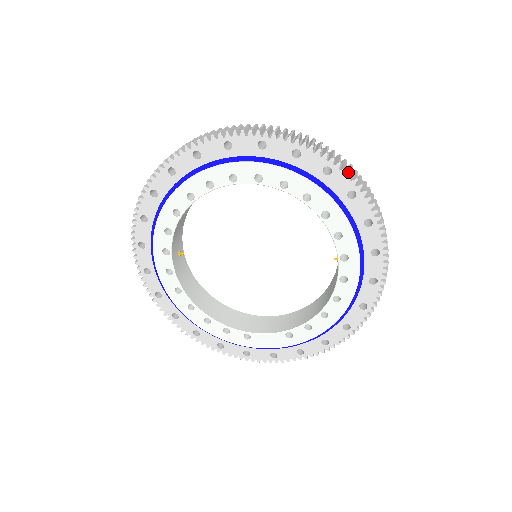
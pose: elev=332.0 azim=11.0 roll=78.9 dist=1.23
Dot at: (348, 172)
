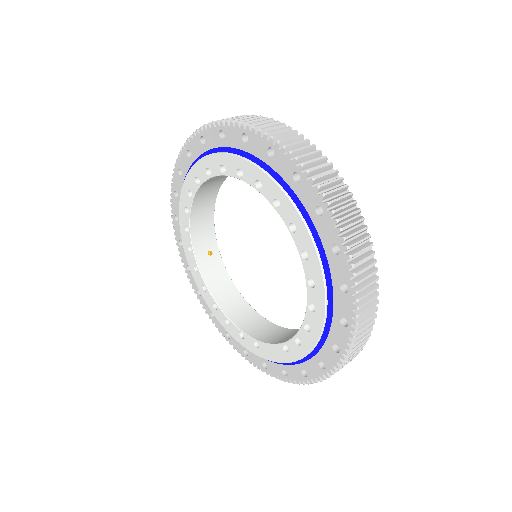
Dot at: (292, 151)
